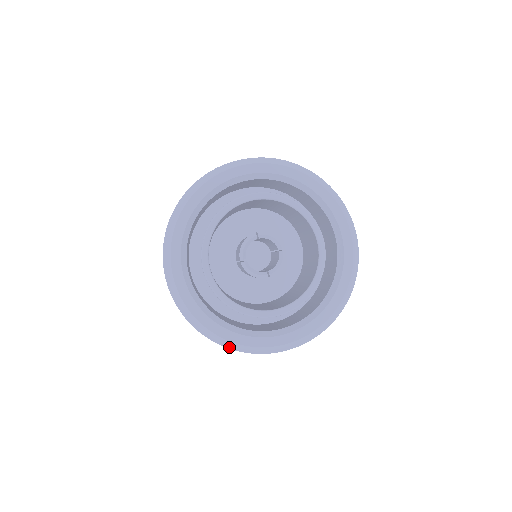
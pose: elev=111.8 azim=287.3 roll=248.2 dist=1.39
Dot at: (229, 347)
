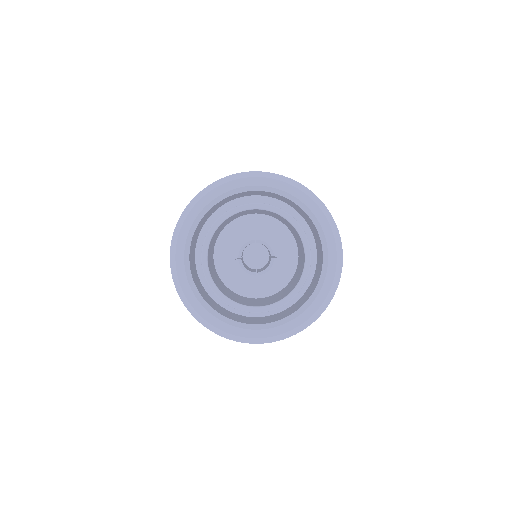
Dot at: (209, 328)
